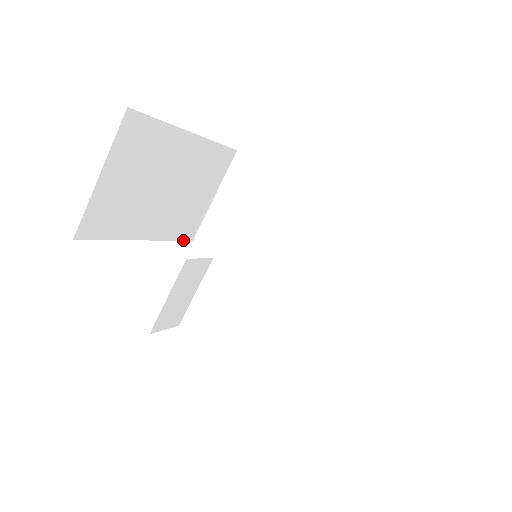
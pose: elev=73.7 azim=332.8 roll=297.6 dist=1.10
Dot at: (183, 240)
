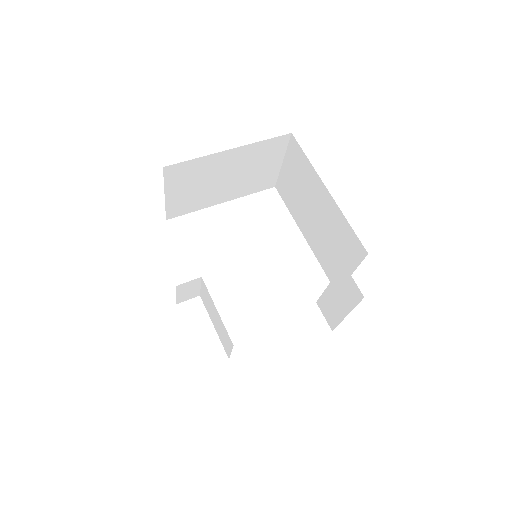
Dot at: occluded
